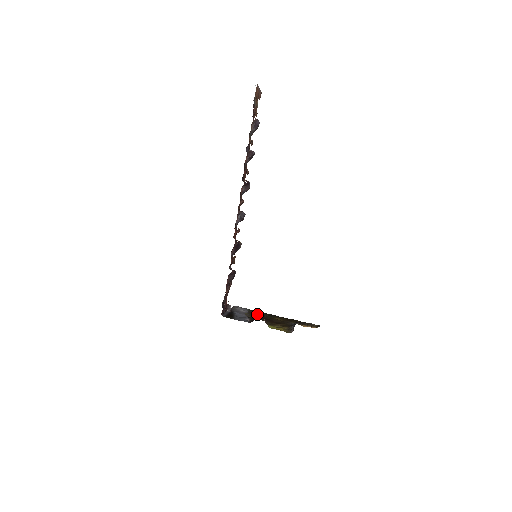
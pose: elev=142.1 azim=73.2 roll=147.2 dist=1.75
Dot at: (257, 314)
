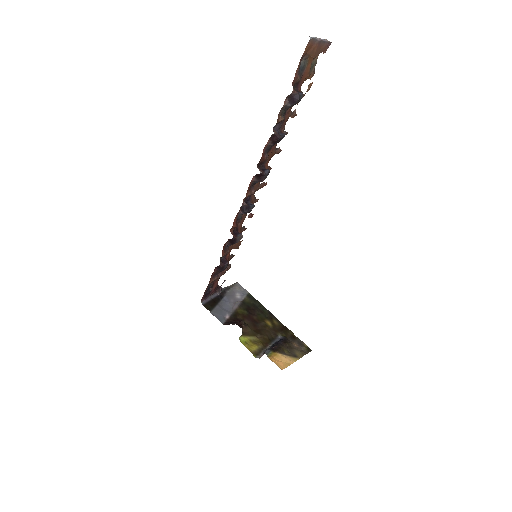
Dot at: (248, 308)
